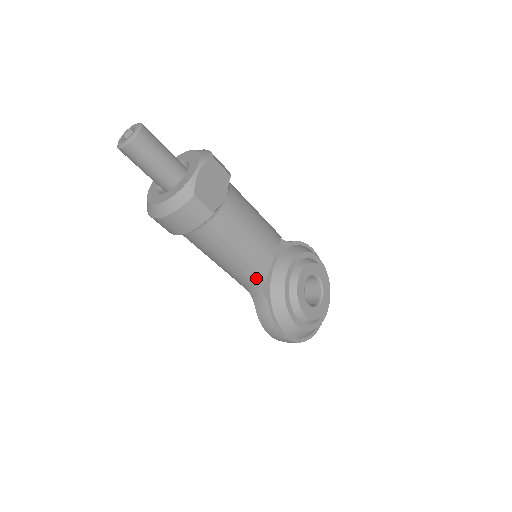
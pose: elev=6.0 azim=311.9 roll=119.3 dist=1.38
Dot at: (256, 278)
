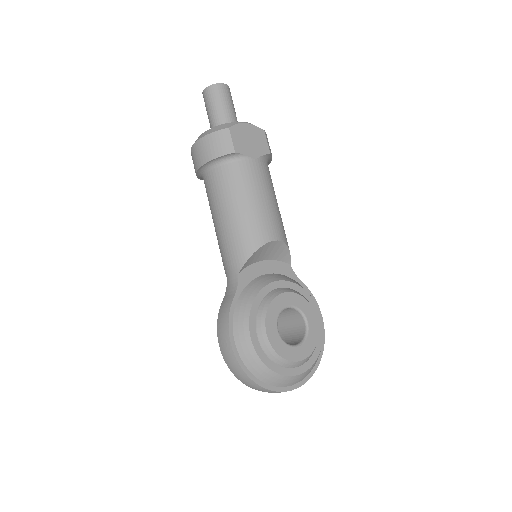
Dot at: (240, 253)
